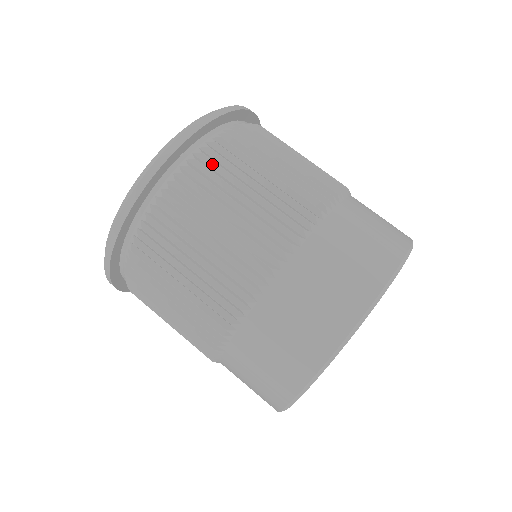
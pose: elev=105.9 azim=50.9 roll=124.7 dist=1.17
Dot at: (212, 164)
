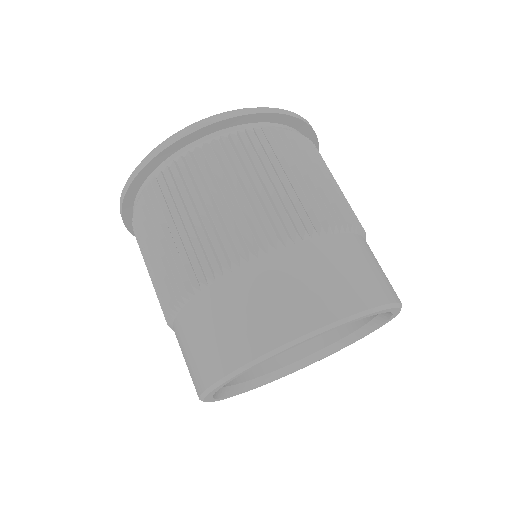
Dot at: (308, 147)
